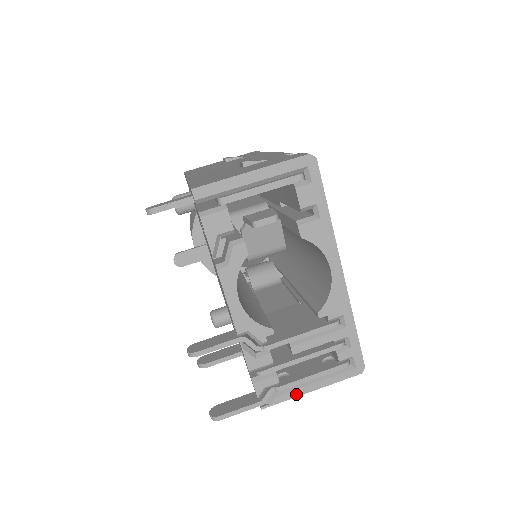
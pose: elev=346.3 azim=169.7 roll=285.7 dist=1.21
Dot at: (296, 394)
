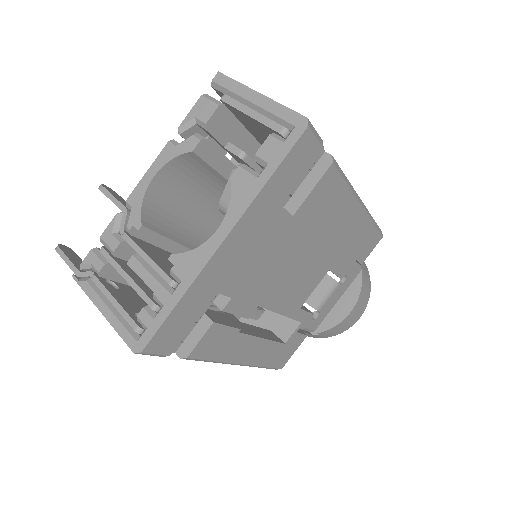
Dot at: (94, 298)
